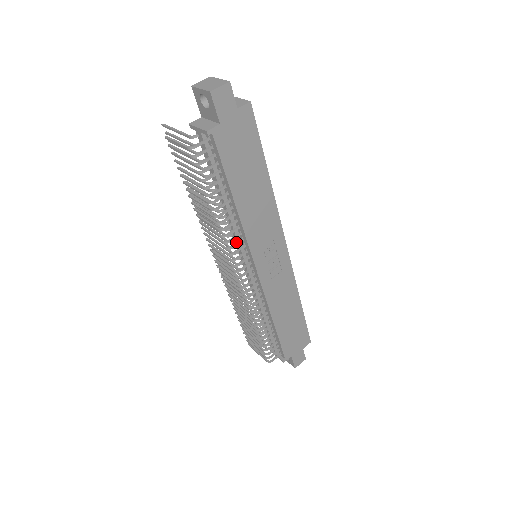
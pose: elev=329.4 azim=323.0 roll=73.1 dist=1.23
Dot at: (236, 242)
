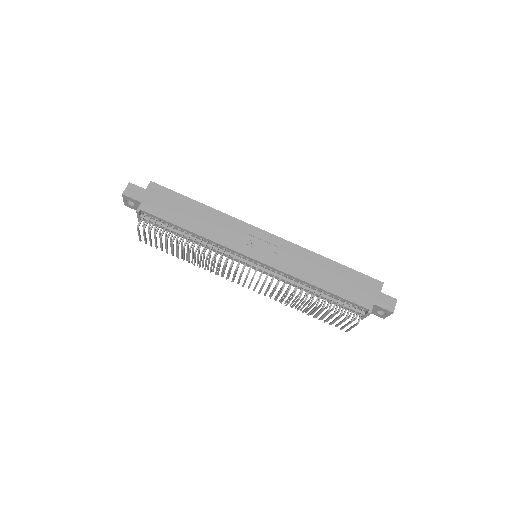
Dot at: (221, 254)
